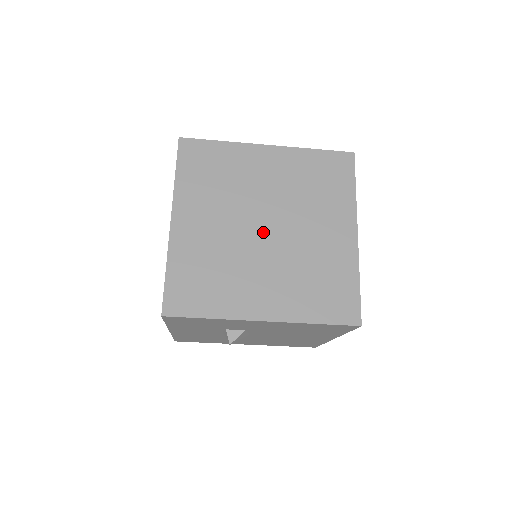
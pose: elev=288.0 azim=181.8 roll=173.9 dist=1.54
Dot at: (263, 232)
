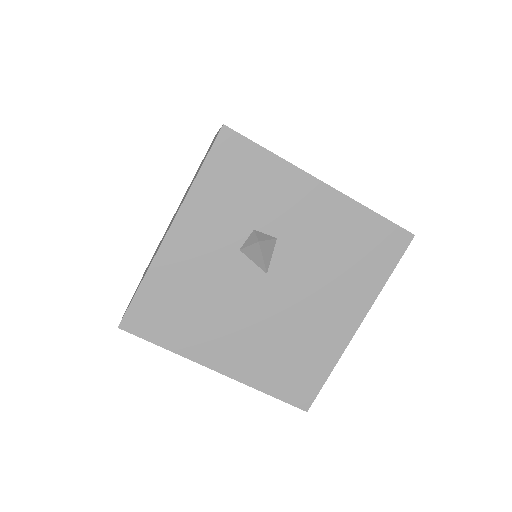
Dot at: occluded
